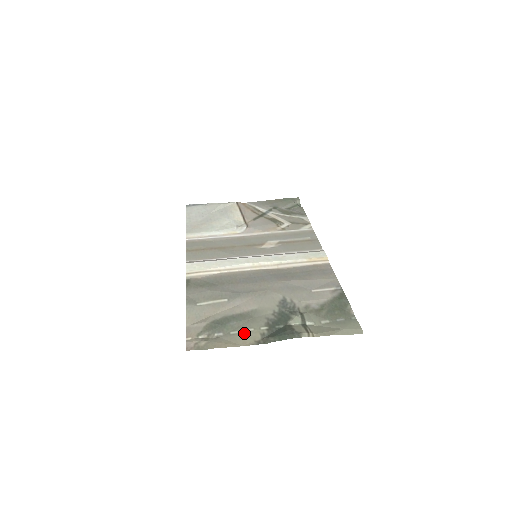
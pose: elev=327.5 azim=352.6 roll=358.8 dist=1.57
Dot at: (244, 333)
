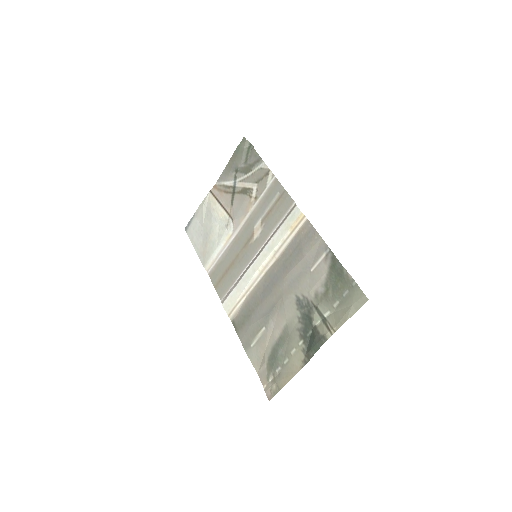
Dot at: (292, 358)
